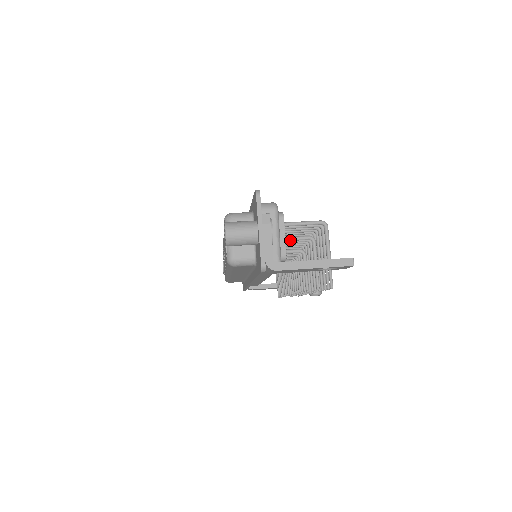
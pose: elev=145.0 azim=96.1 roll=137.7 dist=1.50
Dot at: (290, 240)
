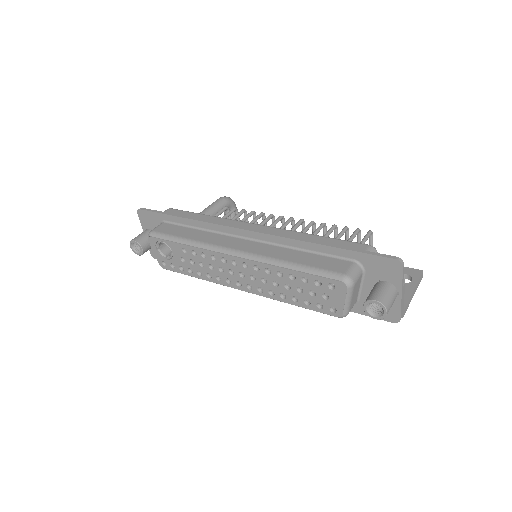
Dot at: occluded
